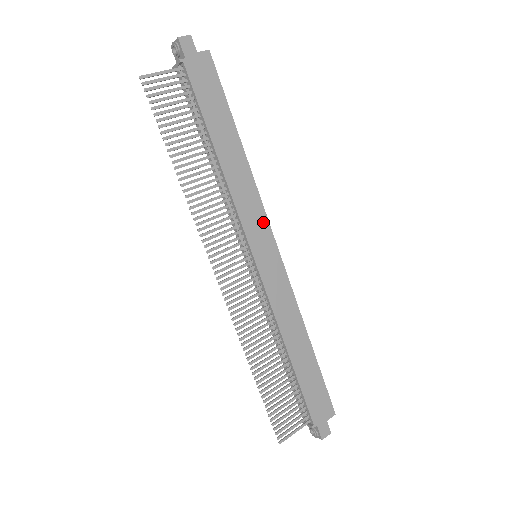
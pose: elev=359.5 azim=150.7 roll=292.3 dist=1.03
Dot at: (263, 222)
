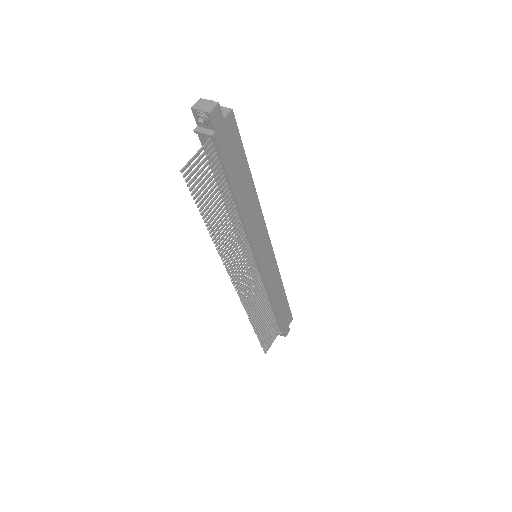
Dot at: (264, 233)
